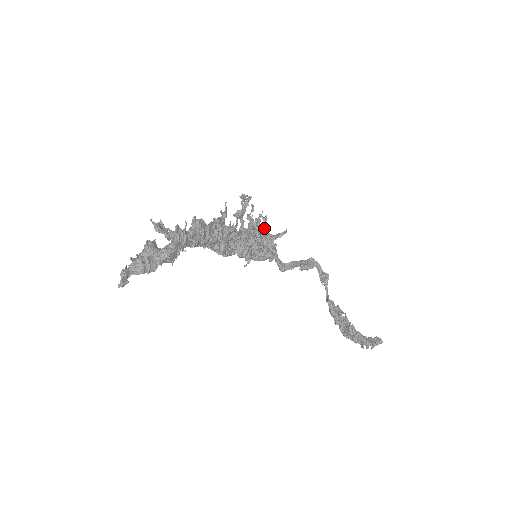
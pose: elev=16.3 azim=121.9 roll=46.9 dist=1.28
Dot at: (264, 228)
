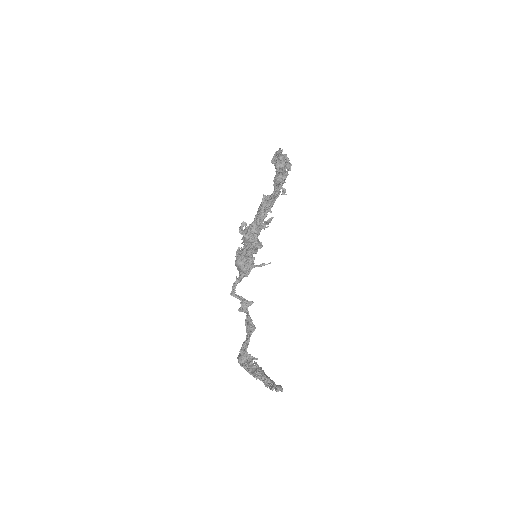
Dot at: occluded
